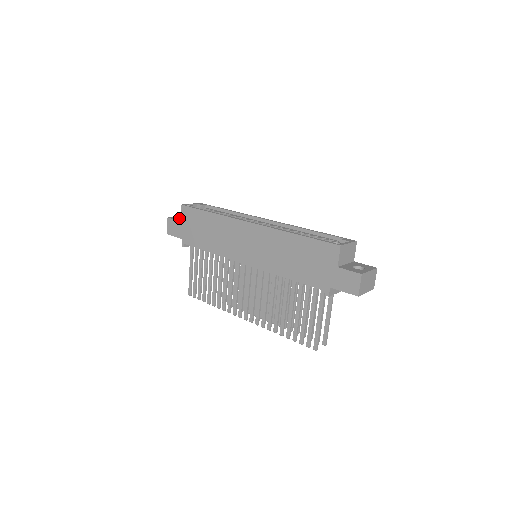
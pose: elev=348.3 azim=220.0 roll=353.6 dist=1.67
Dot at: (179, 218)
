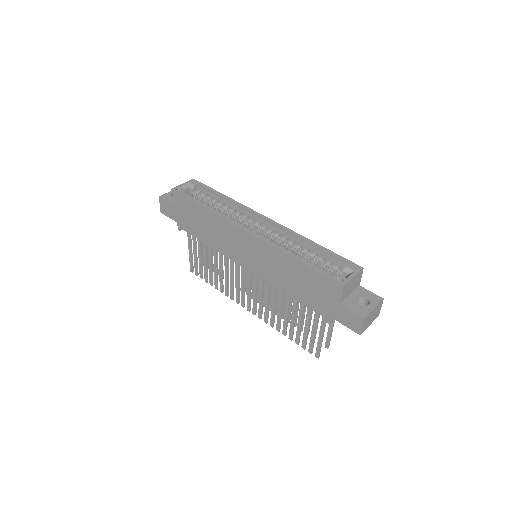
Dot at: (171, 197)
